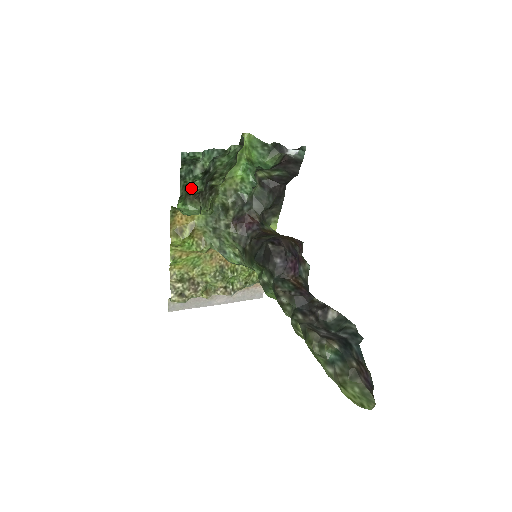
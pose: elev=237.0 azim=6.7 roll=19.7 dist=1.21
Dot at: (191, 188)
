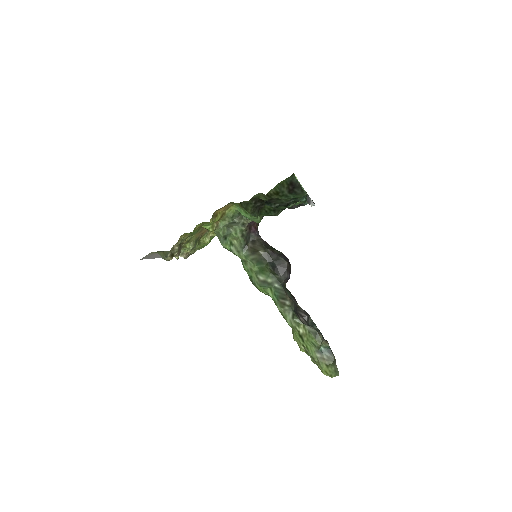
Dot at: (271, 207)
